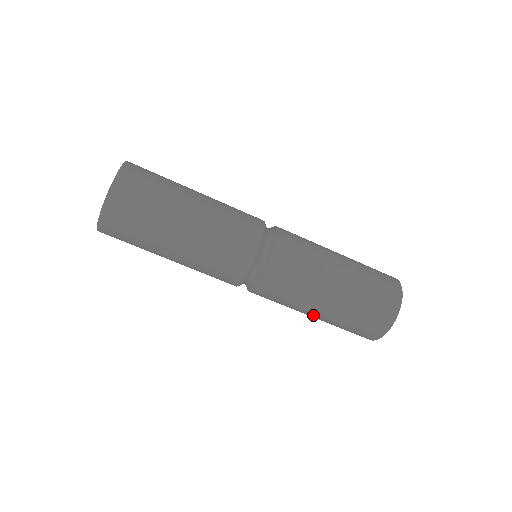
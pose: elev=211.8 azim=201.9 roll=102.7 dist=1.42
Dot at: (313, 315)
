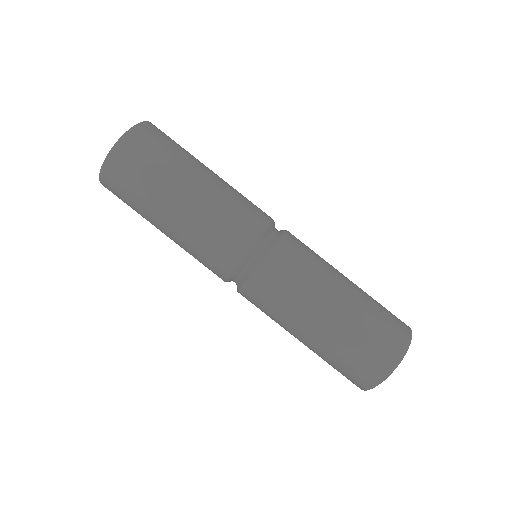
Dot at: (299, 339)
